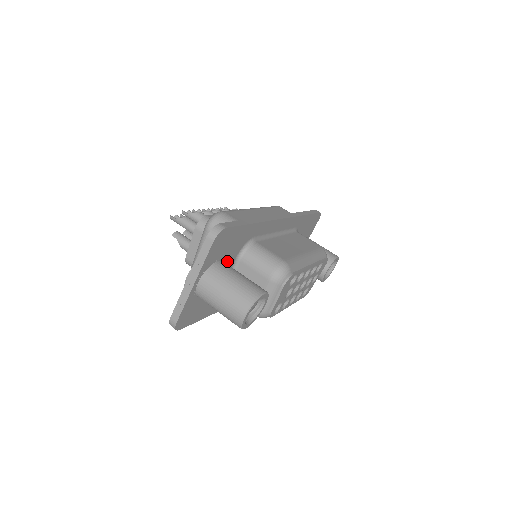
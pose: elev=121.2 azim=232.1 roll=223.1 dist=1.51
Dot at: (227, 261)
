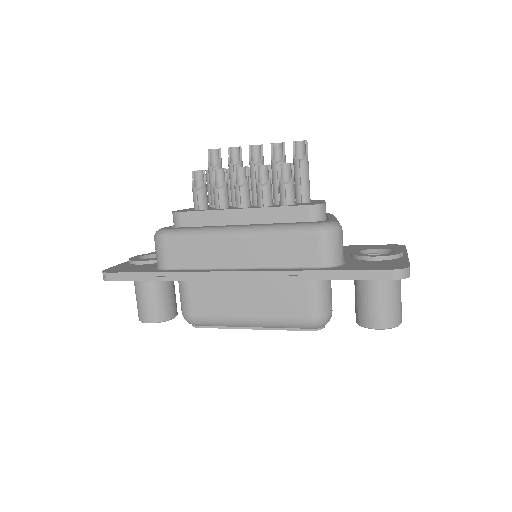
Dot at: occluded
